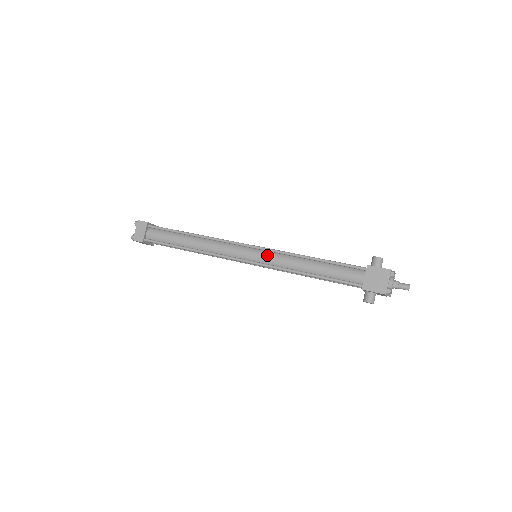
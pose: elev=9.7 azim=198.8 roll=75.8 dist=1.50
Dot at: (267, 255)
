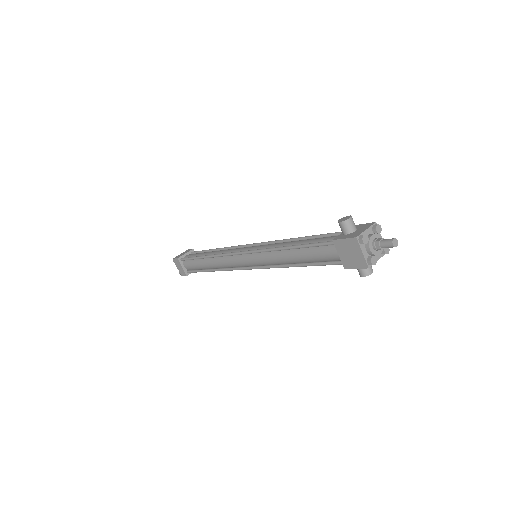
Dot at: (257, 258)
